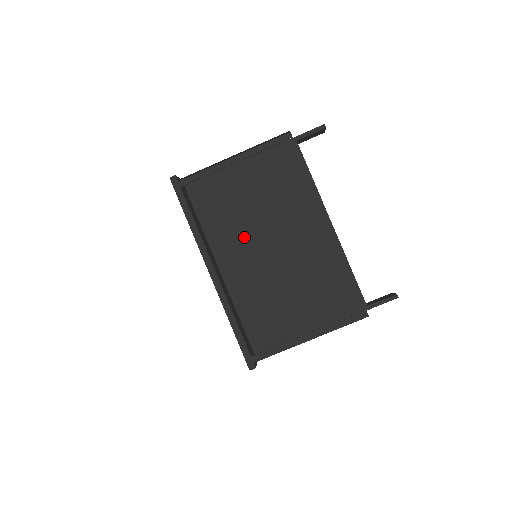
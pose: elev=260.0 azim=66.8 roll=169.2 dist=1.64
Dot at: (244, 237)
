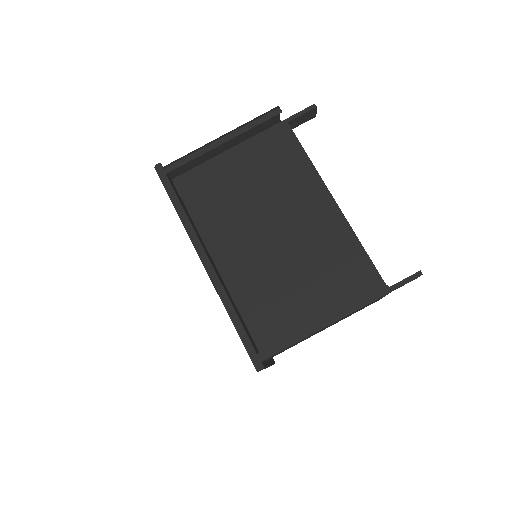
Dot at: (240, 225)
